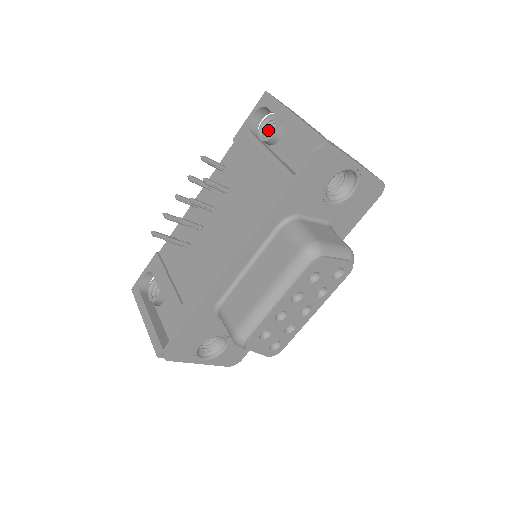
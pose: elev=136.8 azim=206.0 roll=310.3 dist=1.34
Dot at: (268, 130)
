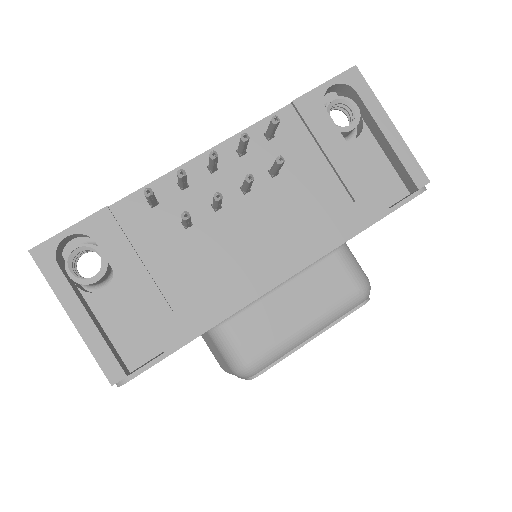
Dot at: occluded
